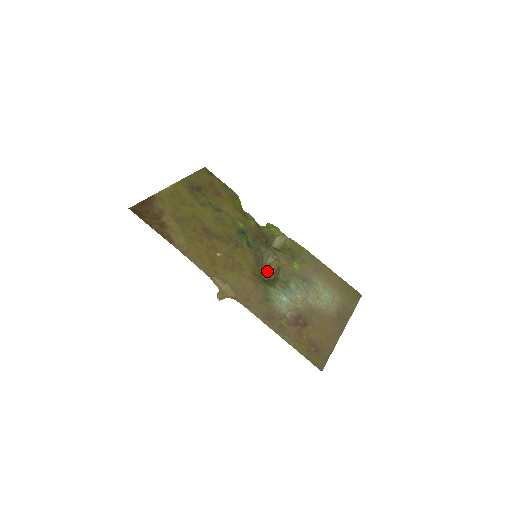
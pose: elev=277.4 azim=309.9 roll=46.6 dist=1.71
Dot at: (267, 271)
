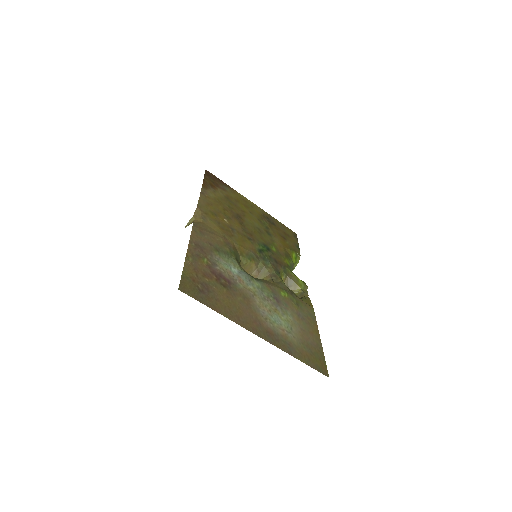
Dot at: occluded
